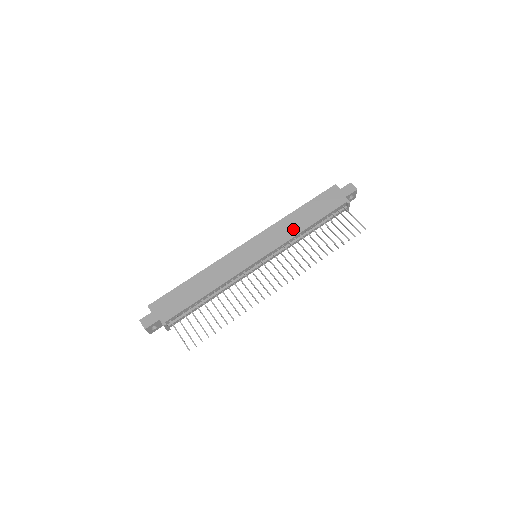
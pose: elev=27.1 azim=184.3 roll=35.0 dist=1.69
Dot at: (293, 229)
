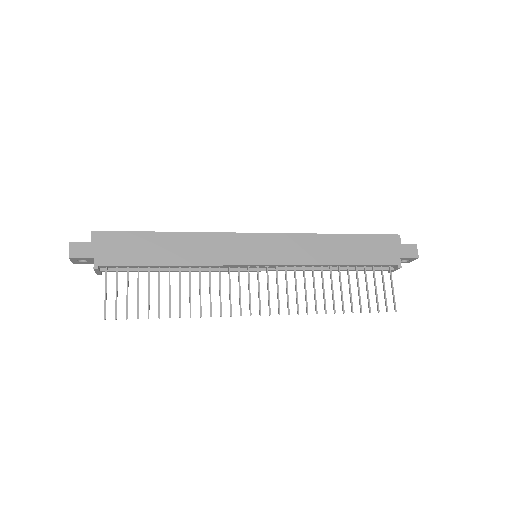
Dot at: (318, 255)
